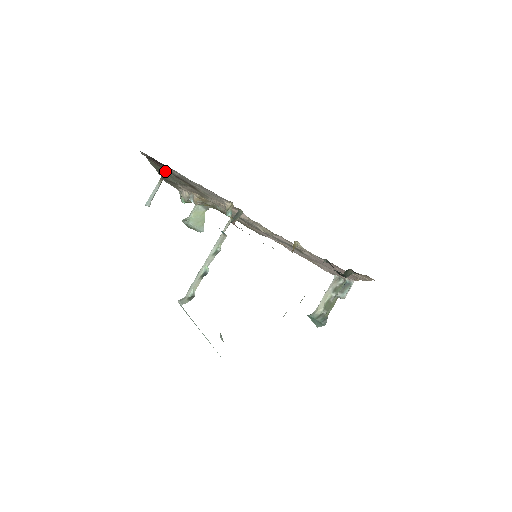
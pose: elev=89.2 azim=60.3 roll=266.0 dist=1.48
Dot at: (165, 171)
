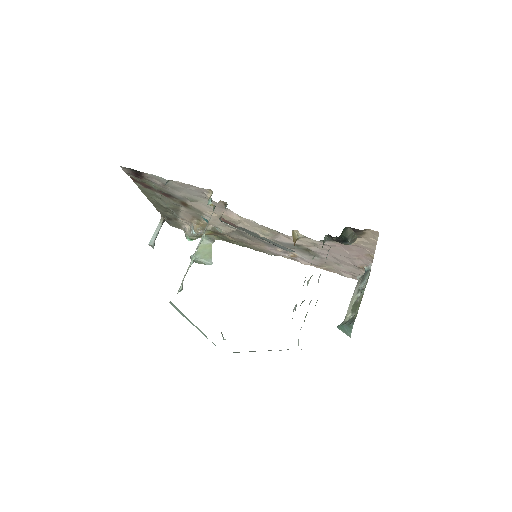
Dot at: (154, 194)
